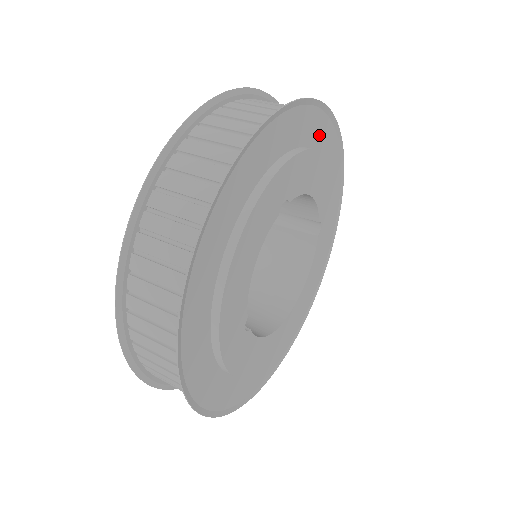
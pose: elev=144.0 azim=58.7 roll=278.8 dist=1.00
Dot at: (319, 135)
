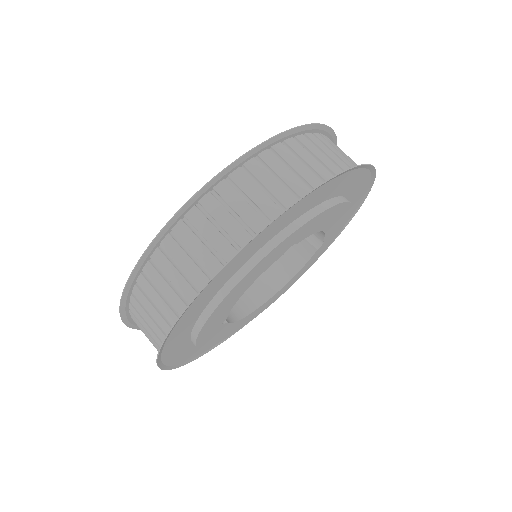
Dot at: (351, 184)
